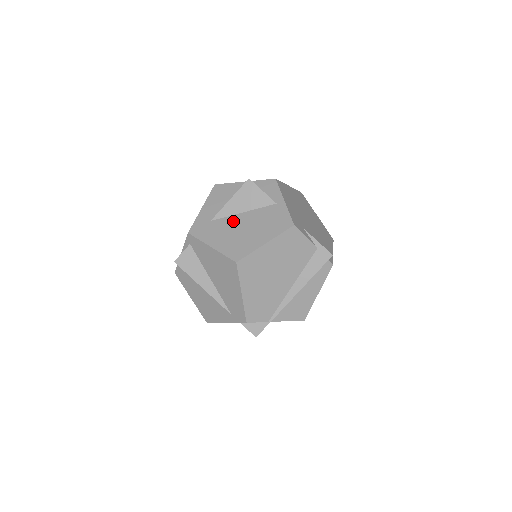
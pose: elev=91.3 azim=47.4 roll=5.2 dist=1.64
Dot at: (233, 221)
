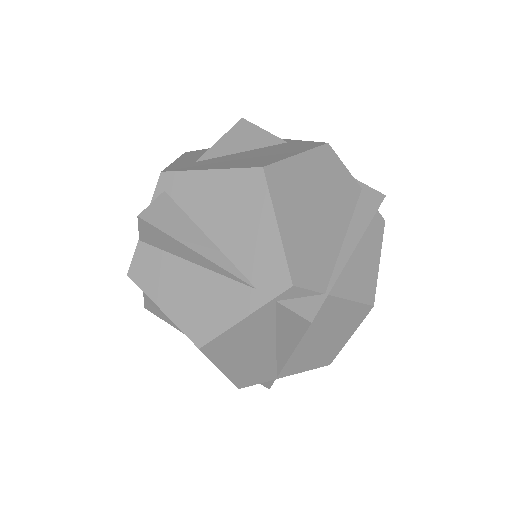
Dot at: (232, 156)
